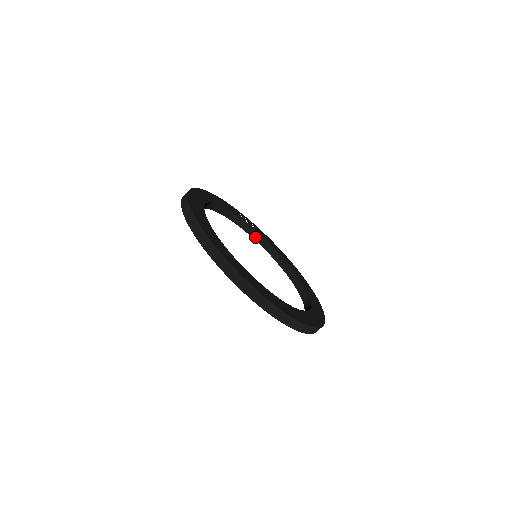
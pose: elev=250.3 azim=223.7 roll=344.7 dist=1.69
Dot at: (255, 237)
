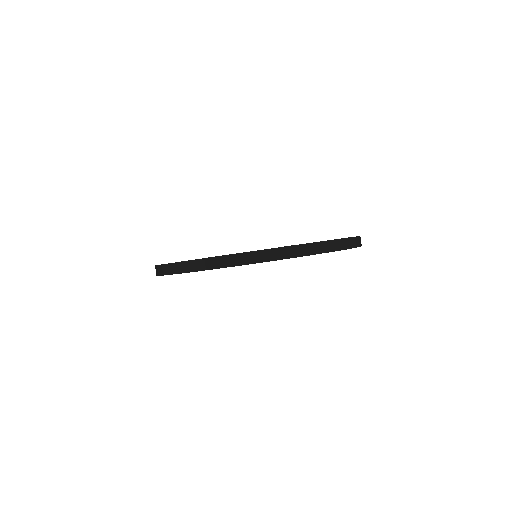
Dot at: occluded
